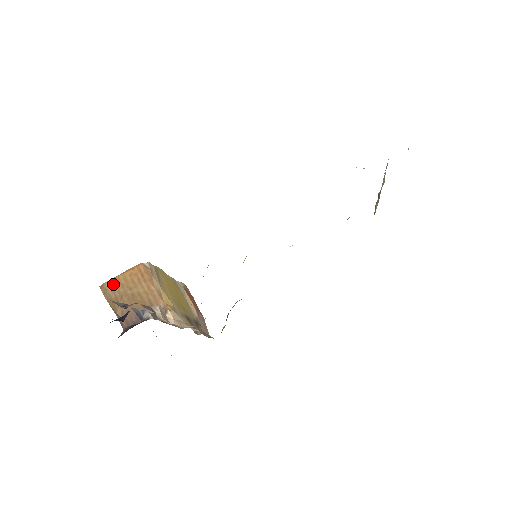
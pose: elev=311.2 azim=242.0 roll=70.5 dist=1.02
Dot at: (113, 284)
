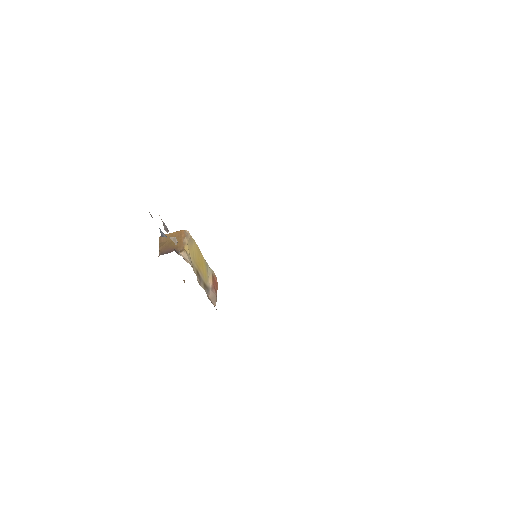
Dot at: occluded
